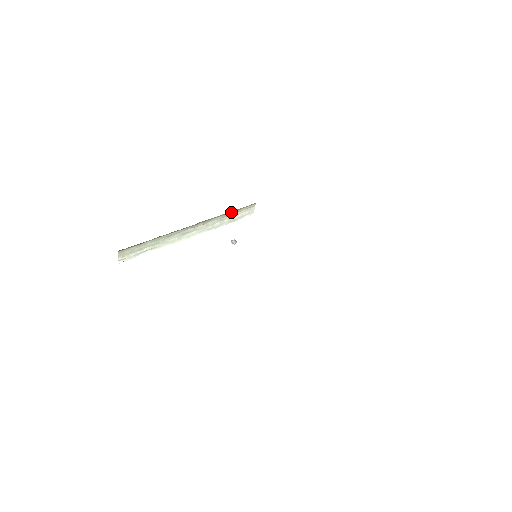
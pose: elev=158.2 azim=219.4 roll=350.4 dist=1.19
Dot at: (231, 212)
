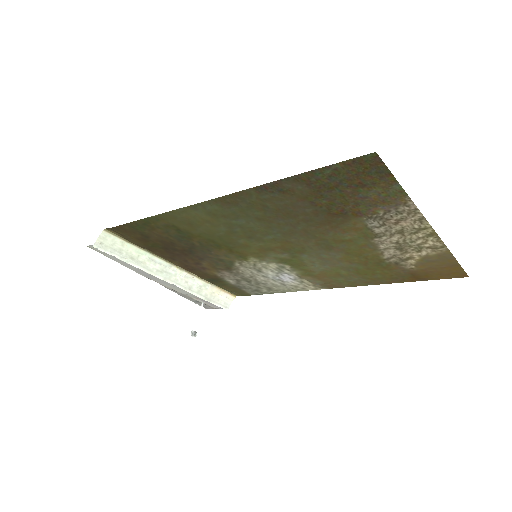
Dot at: (212, 286)
